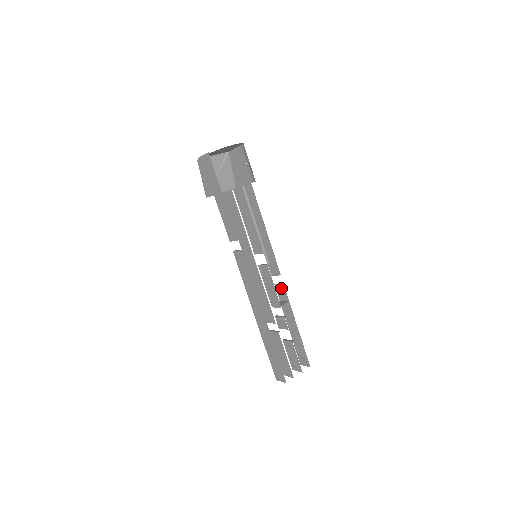
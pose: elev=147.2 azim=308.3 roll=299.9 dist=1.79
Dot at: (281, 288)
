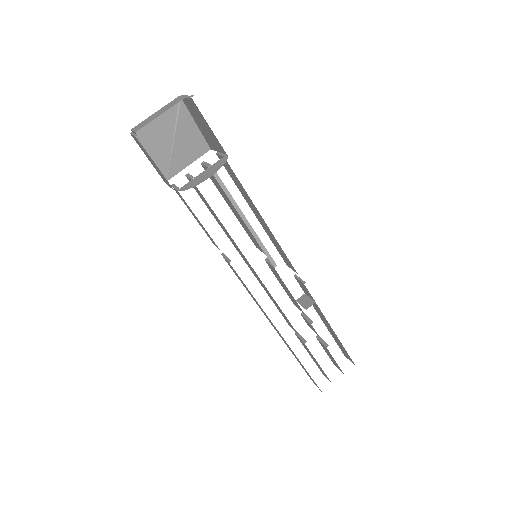
Dot at: (302, 285)
